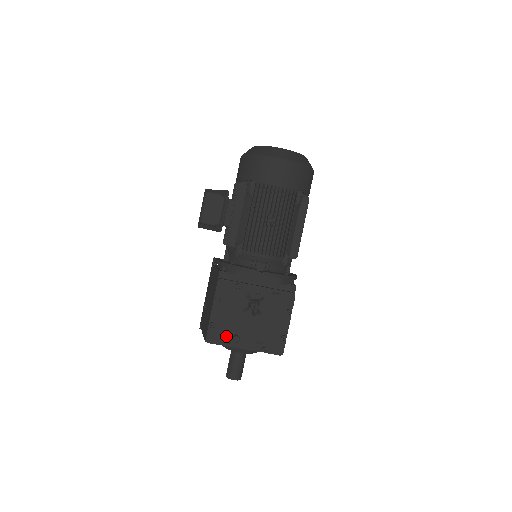
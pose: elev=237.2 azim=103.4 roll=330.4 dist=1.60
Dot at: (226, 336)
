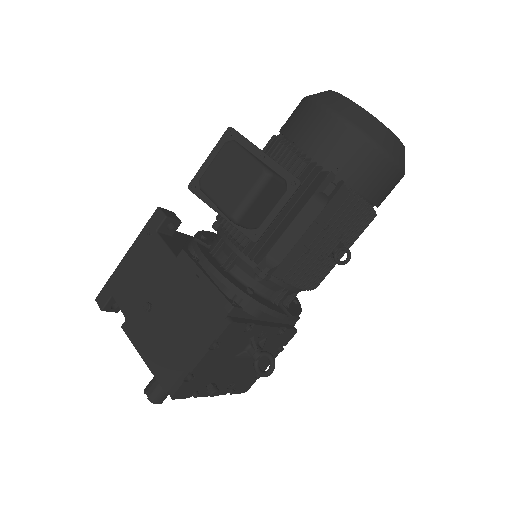
Dot at: (200, 387)
